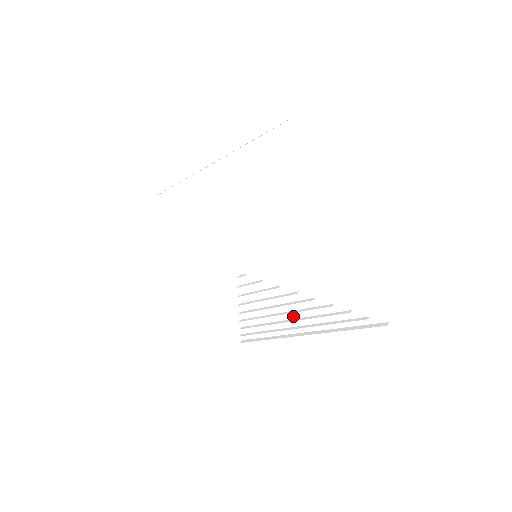
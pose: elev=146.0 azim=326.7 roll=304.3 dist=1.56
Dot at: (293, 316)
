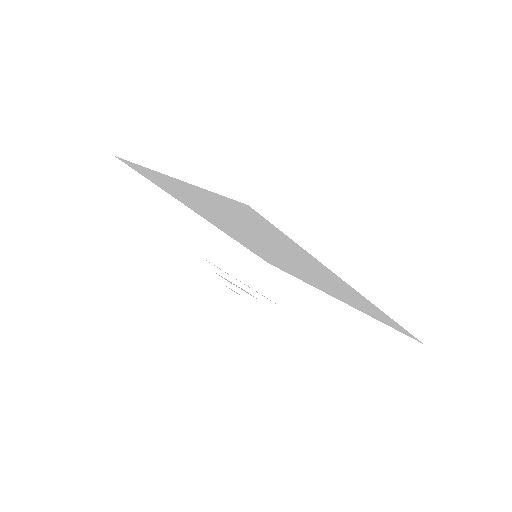
Dot at: (315, 285)
